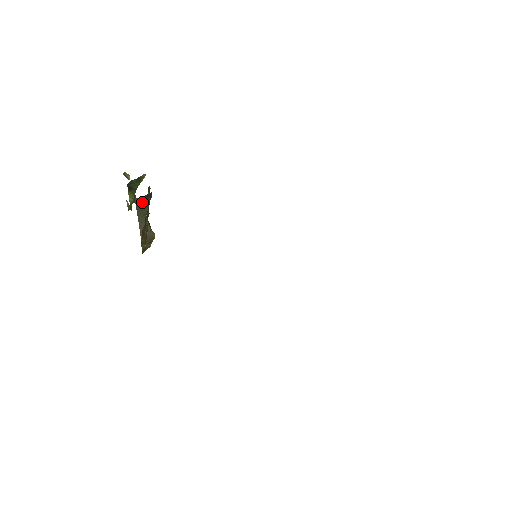
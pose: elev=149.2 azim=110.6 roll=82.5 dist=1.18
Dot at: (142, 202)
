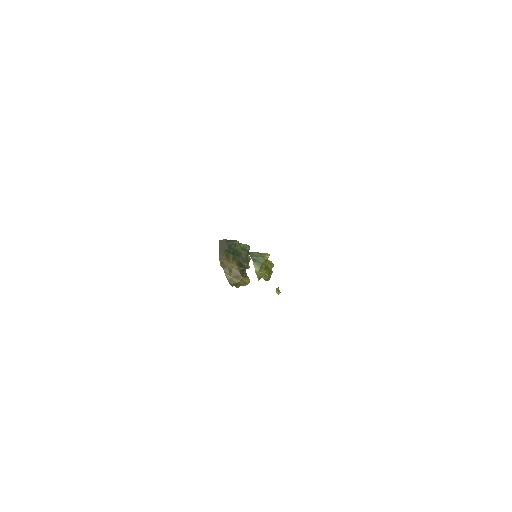
Dot at: (224, 243)
